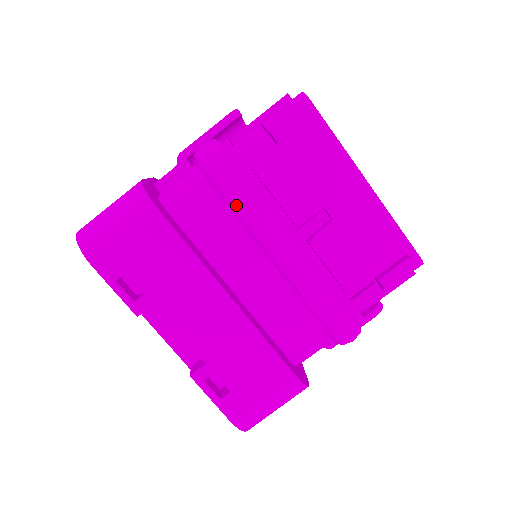
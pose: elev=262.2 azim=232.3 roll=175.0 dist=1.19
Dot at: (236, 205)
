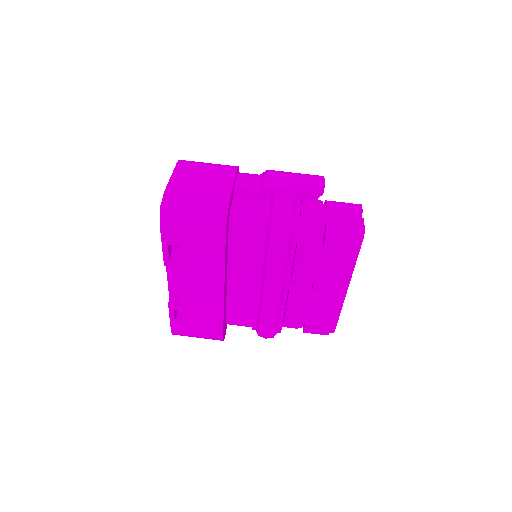
Dot at: (270, 257)
